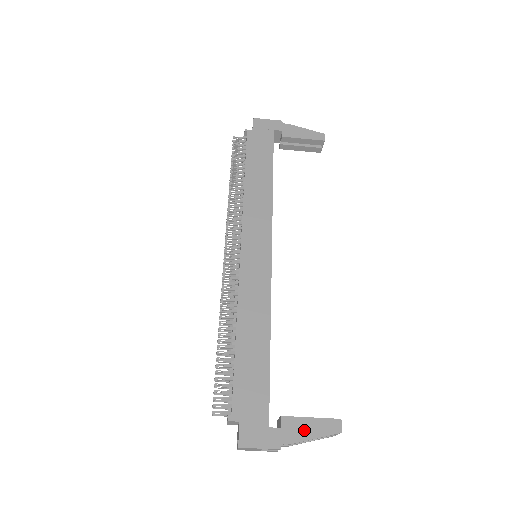
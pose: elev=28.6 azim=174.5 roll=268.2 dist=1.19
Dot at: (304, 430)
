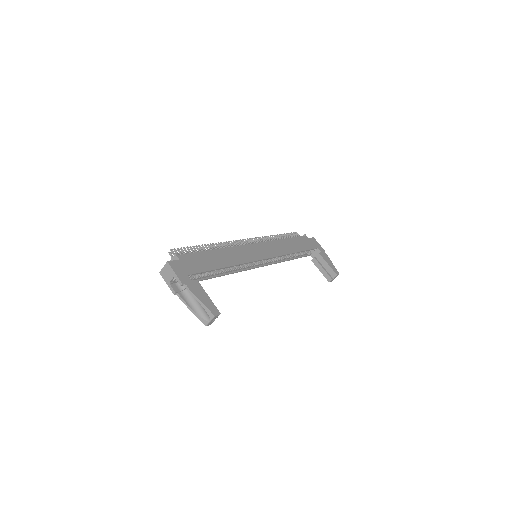
Dot at: (200, 294)
